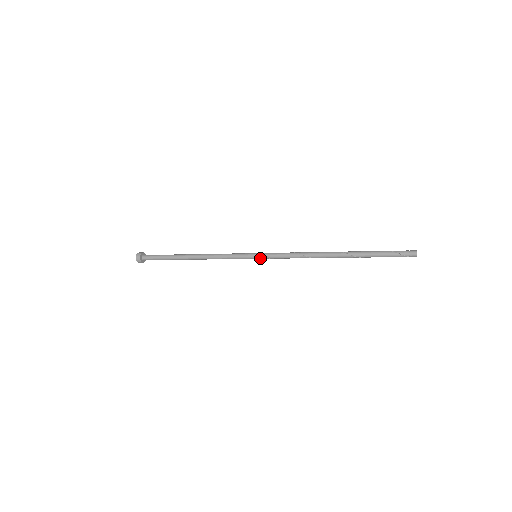
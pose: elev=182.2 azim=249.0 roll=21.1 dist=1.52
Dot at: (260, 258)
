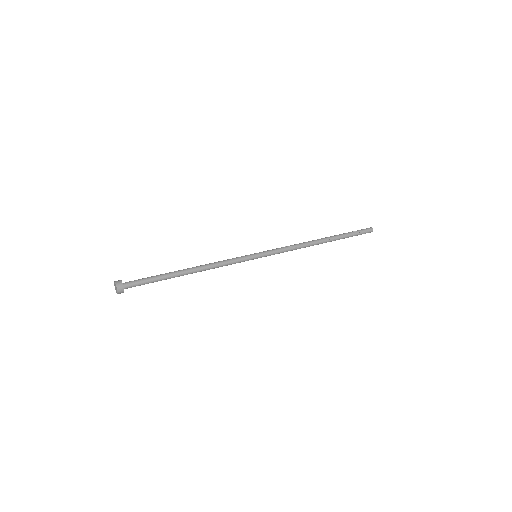
Dot at: occluded
